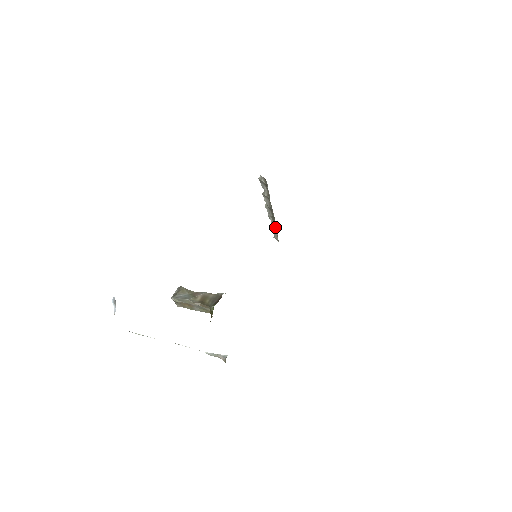
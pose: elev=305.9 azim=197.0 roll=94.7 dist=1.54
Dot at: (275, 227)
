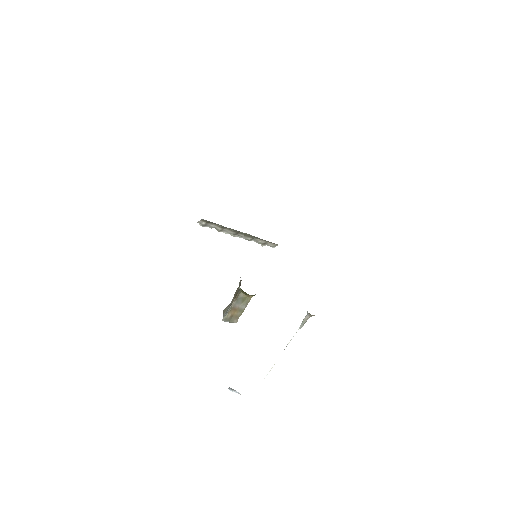
Dot at: (258, 239)
